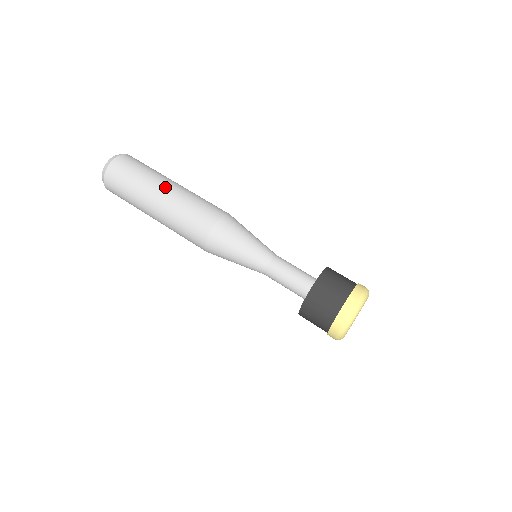
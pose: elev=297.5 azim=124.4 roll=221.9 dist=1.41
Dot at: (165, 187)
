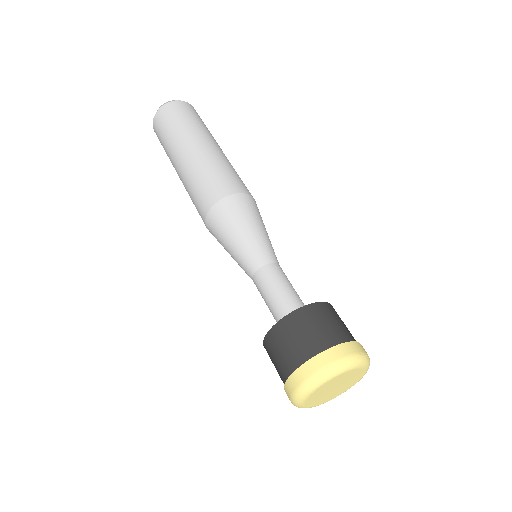
Dot at: (218, 146)
